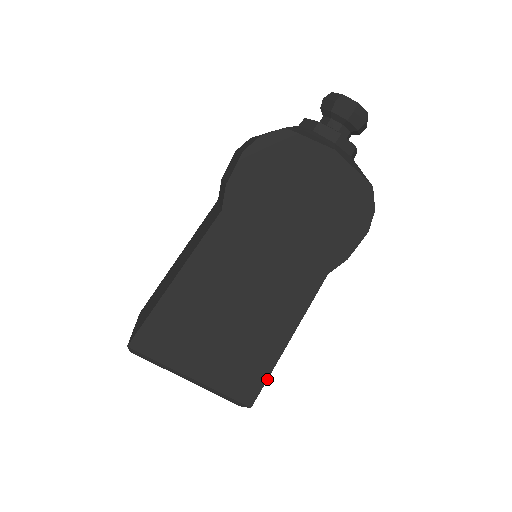
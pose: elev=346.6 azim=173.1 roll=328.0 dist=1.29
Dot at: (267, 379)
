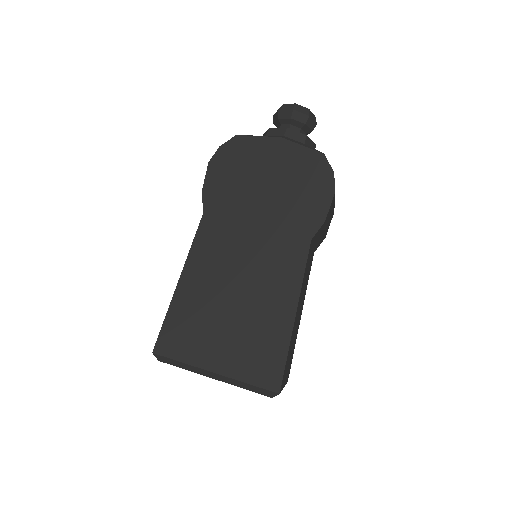
Dot at: (286, 359)
